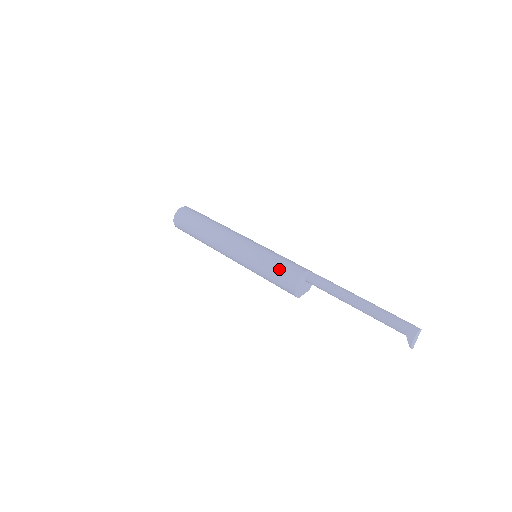
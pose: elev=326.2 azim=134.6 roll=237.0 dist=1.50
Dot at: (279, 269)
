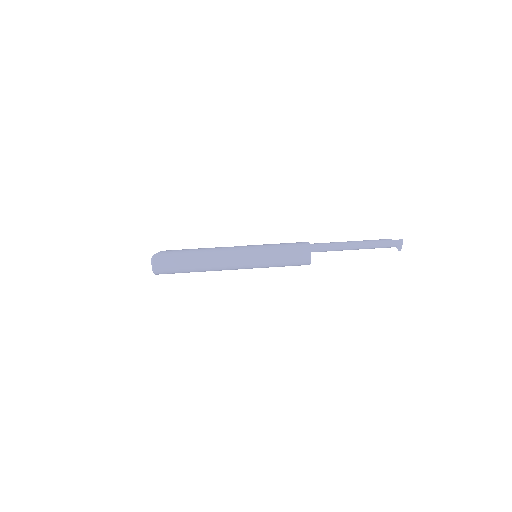
Dot at: (291, 261)
